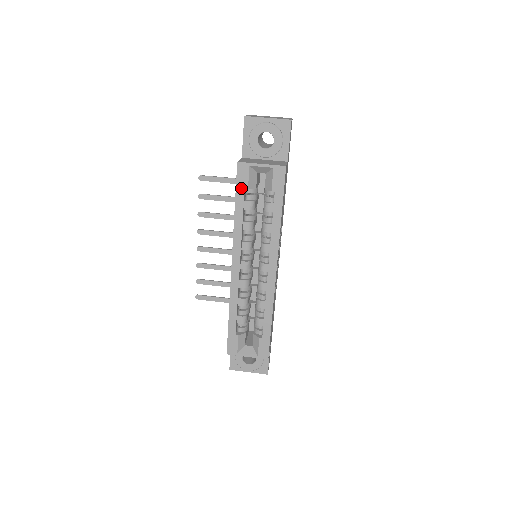
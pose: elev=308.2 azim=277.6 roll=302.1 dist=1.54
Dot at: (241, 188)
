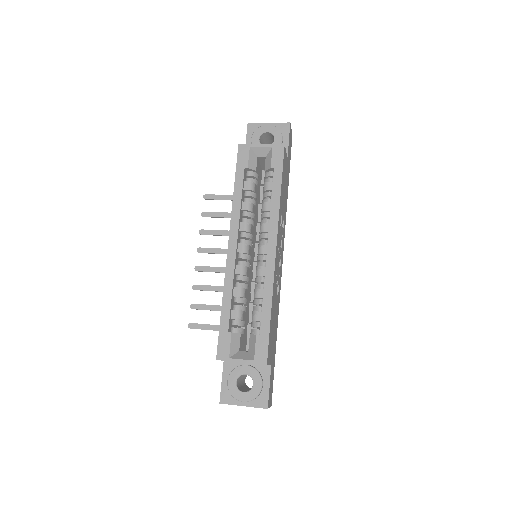
Dot at: (241, 167)
